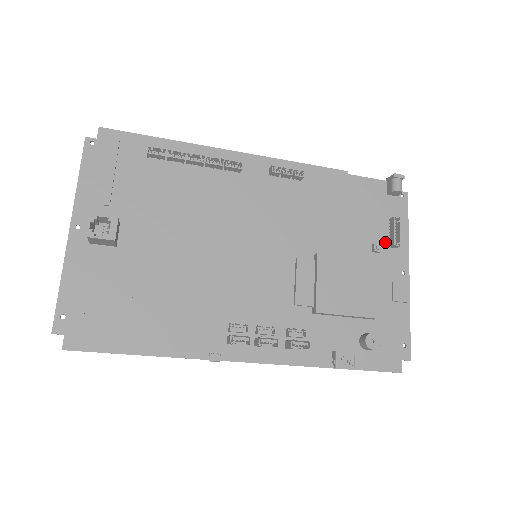
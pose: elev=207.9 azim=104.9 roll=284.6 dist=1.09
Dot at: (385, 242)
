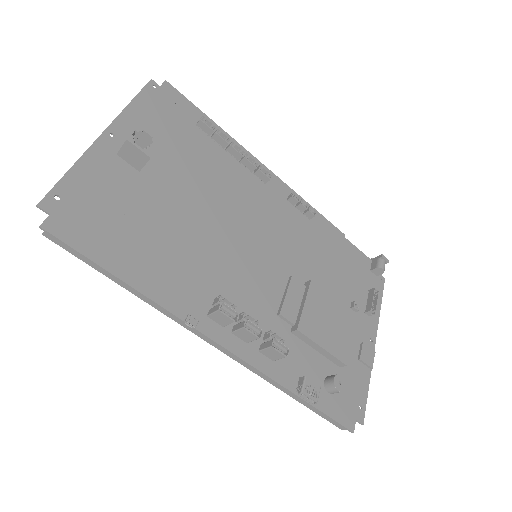
Dot at: (362, 306)
